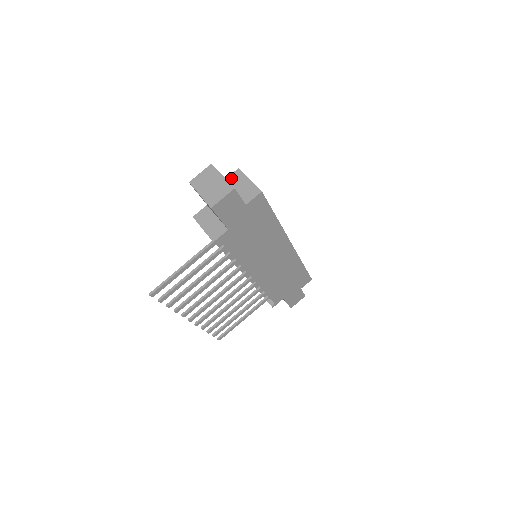
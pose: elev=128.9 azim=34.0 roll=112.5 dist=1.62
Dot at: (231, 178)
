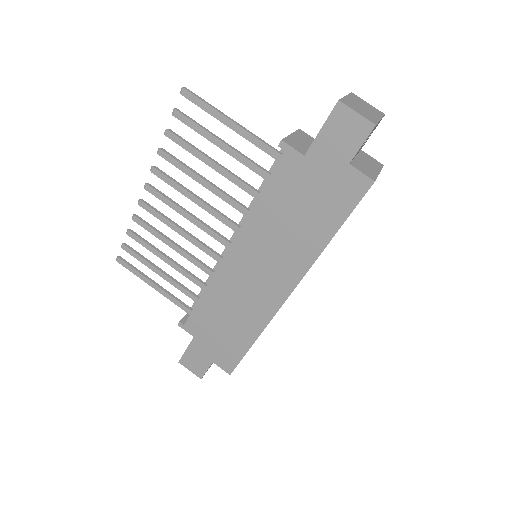
Dot at: (369, 156)
